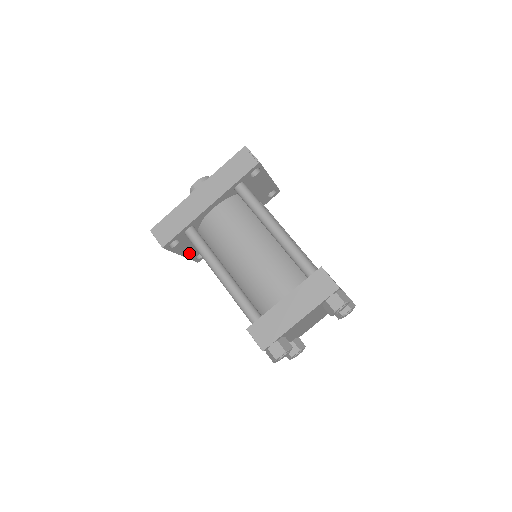
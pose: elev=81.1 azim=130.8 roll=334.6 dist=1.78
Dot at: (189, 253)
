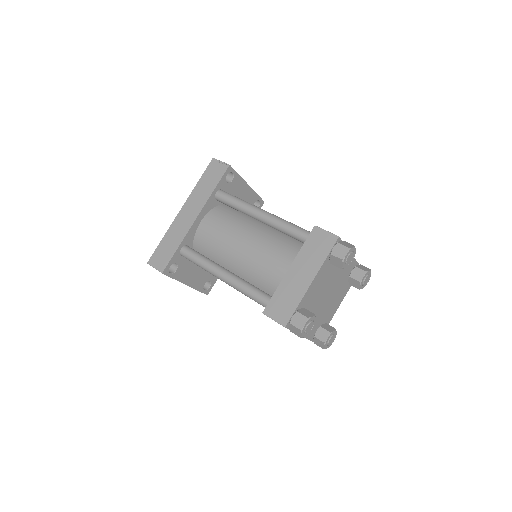
Dot at: (194, 282)
